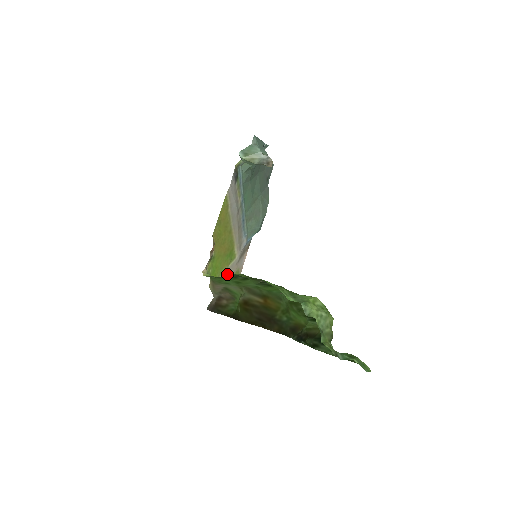
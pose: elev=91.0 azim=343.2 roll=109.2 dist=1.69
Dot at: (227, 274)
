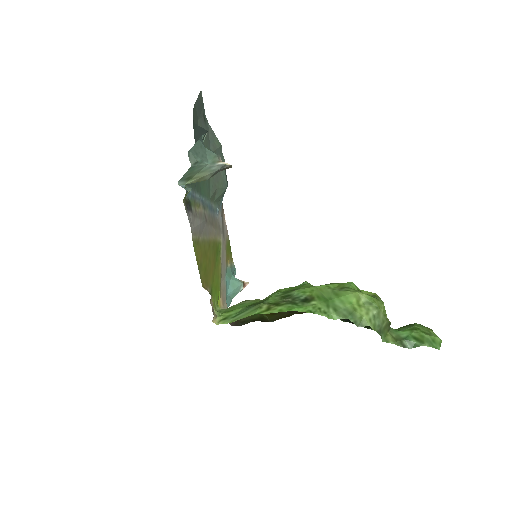
Dot at: (222, 266)
